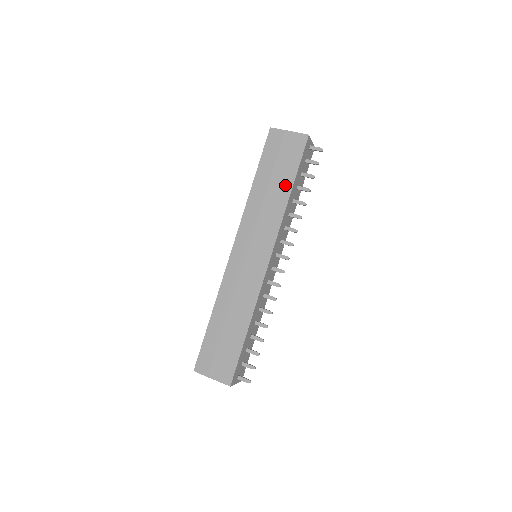
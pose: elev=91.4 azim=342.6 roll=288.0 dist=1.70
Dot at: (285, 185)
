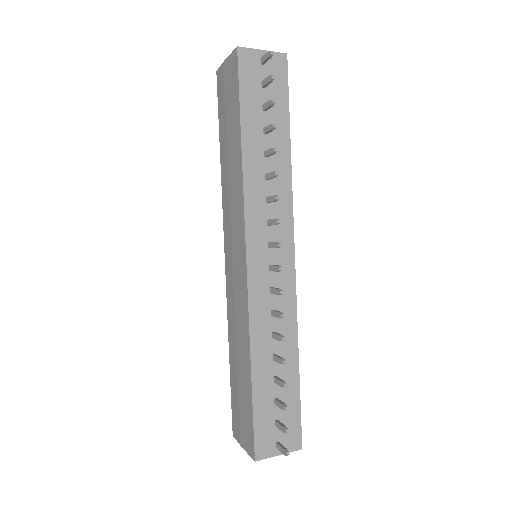
Dot at: (236, 139)
